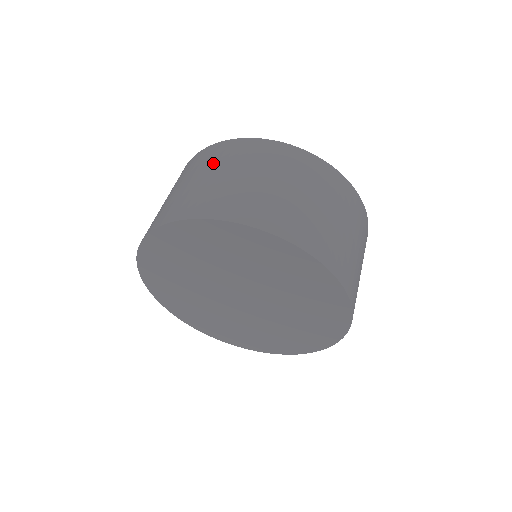
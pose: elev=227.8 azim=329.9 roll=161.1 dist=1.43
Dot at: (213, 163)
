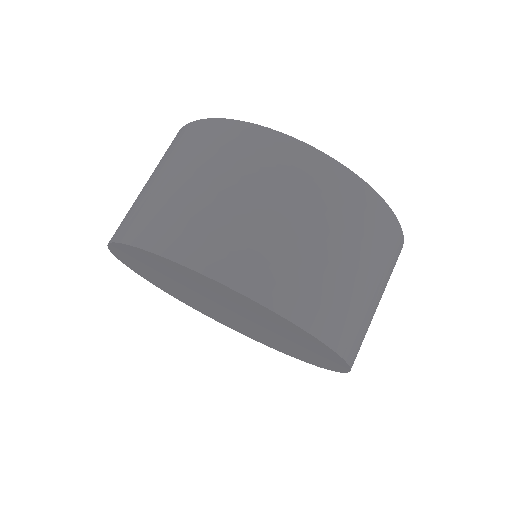
Dot at: (164, 160)
